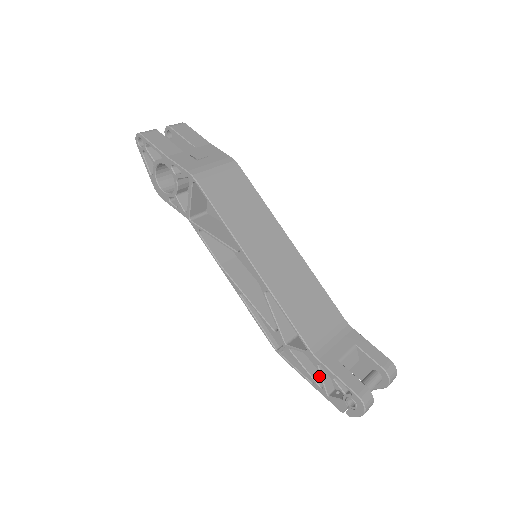
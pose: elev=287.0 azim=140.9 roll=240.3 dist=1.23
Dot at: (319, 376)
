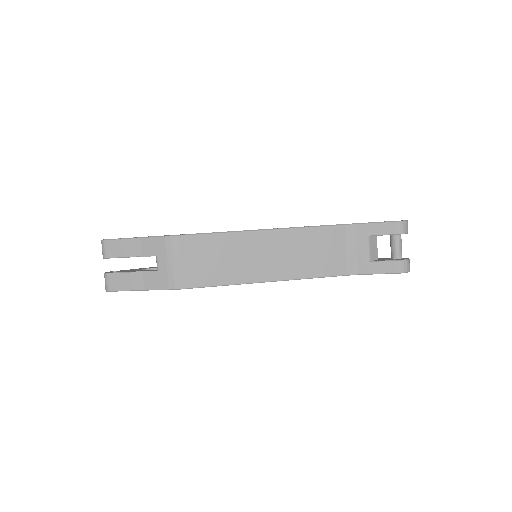
Dot at: occluded
